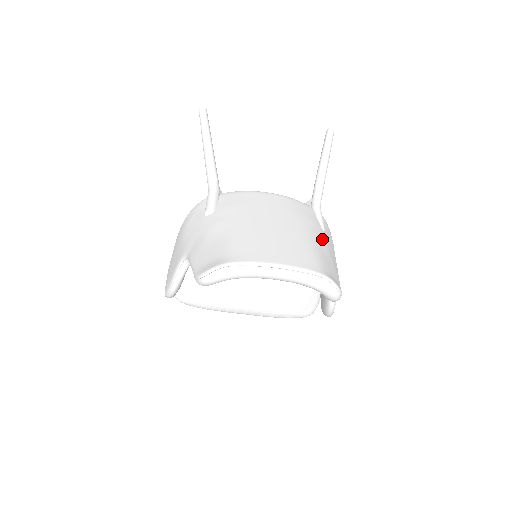
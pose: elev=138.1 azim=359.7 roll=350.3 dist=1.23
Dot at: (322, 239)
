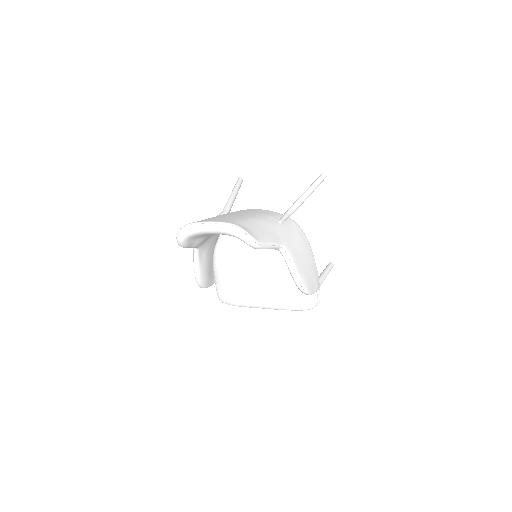
Dot at: (268, 223)
